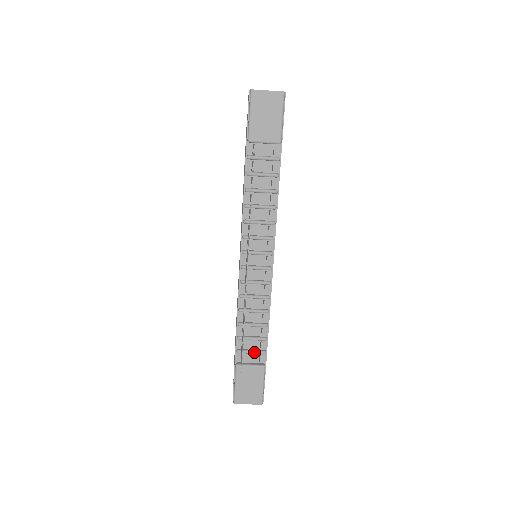
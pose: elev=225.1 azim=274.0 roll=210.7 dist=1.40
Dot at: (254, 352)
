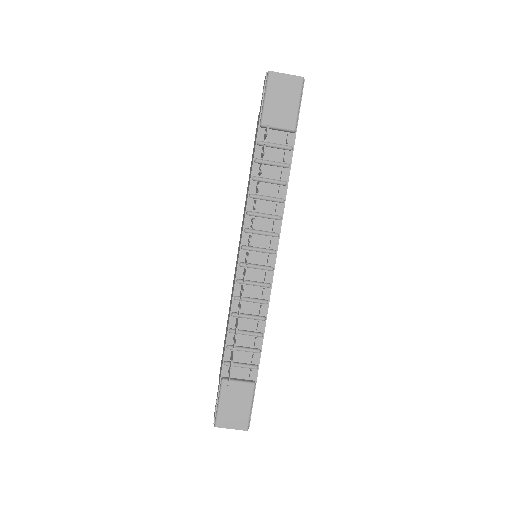
Dot at: (244, 365)
